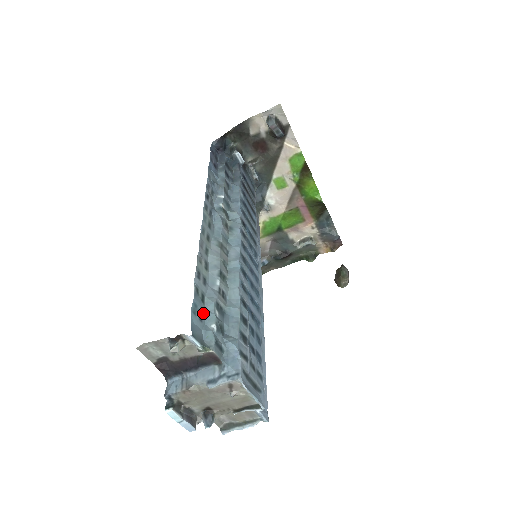
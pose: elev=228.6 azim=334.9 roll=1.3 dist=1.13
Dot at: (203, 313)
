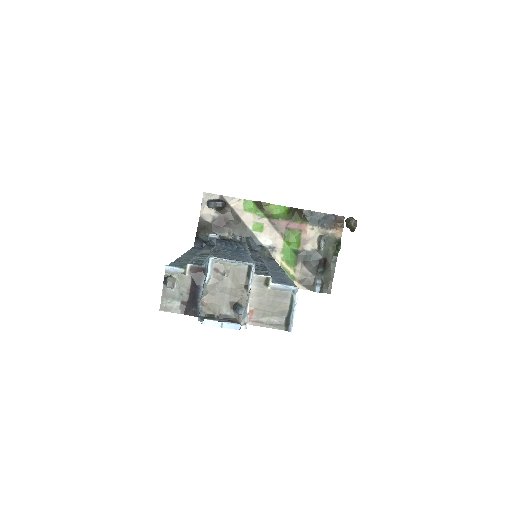
Dot at: occluded
